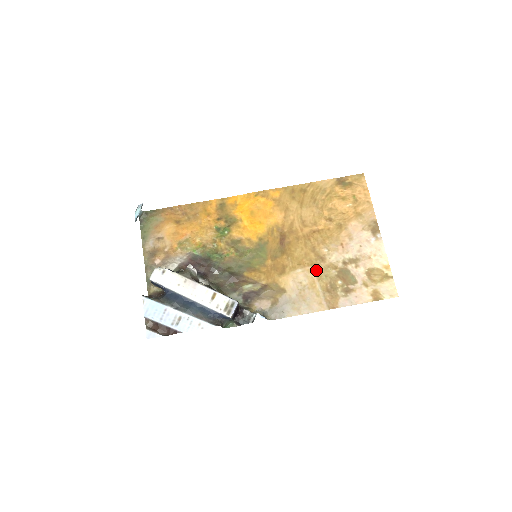
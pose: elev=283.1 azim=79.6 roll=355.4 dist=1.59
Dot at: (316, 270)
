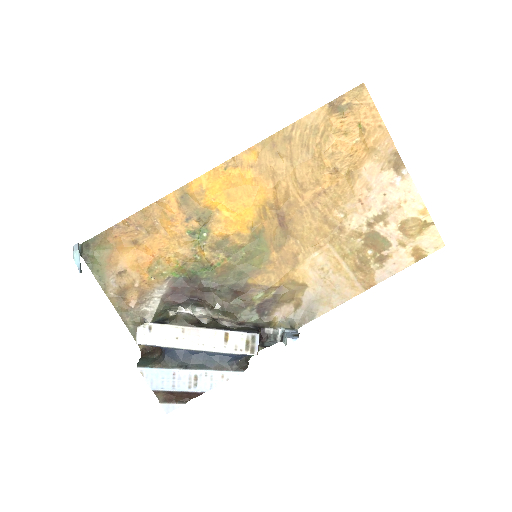
Dot at: (336, 247)
